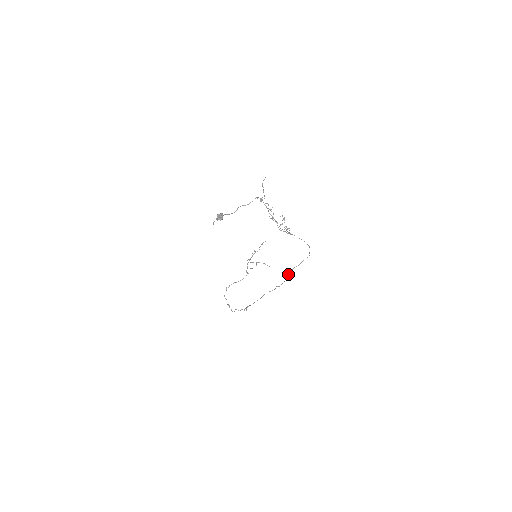
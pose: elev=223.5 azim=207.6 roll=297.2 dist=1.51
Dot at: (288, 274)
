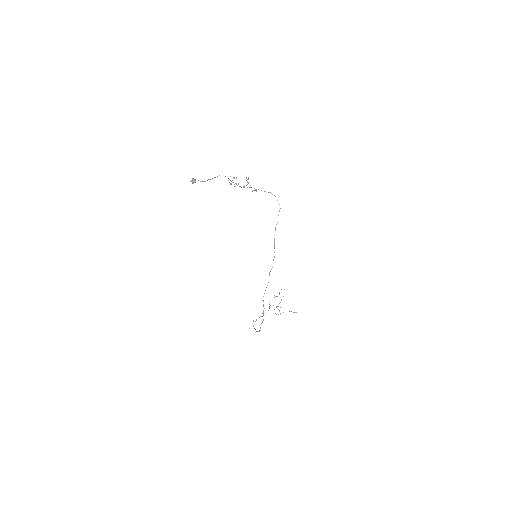
Dot at: occluded
